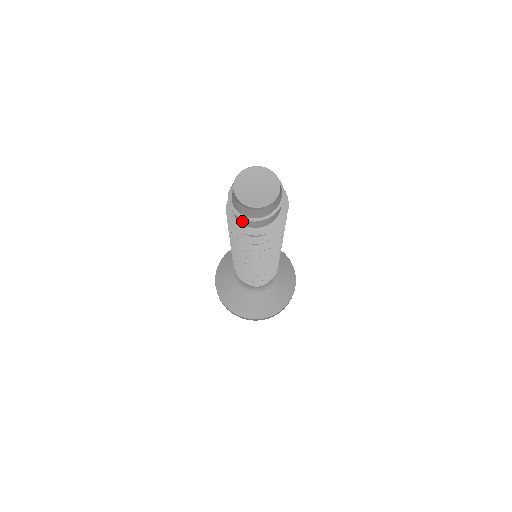
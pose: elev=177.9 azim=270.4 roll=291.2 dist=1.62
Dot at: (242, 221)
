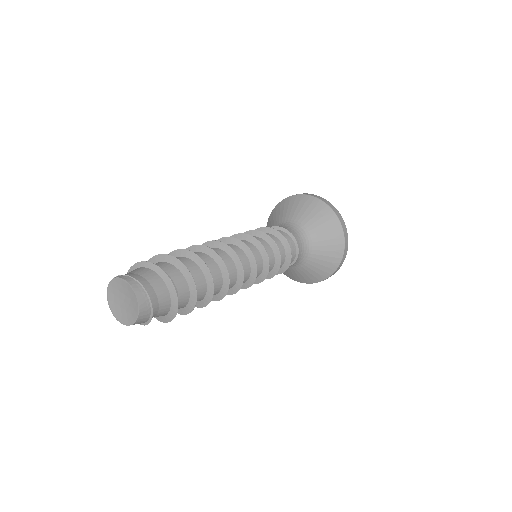
Dot at: occluded
